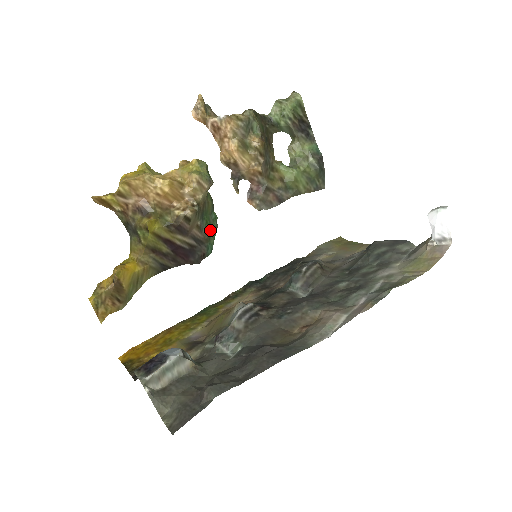
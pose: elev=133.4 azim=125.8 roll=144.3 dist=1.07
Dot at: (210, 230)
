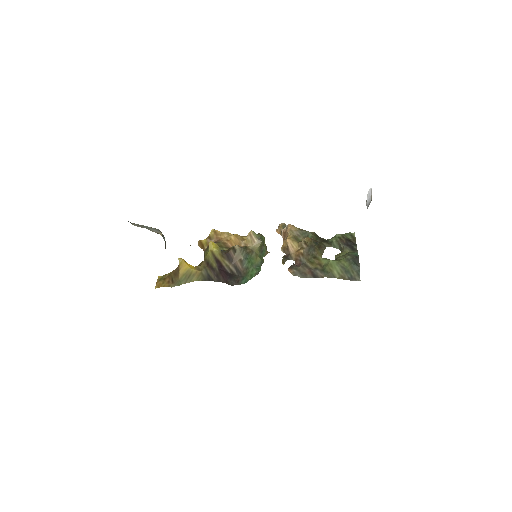
Dot at: (250, 270)
